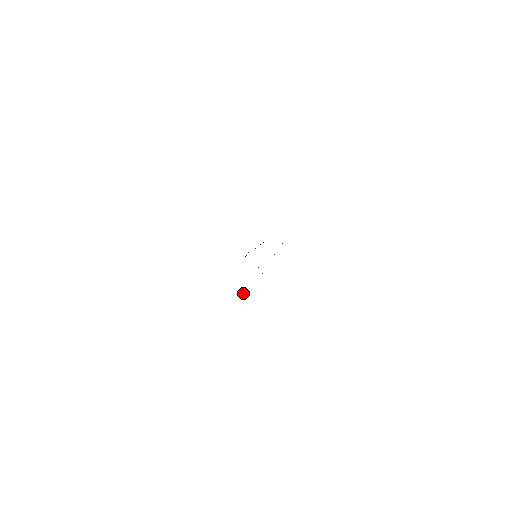
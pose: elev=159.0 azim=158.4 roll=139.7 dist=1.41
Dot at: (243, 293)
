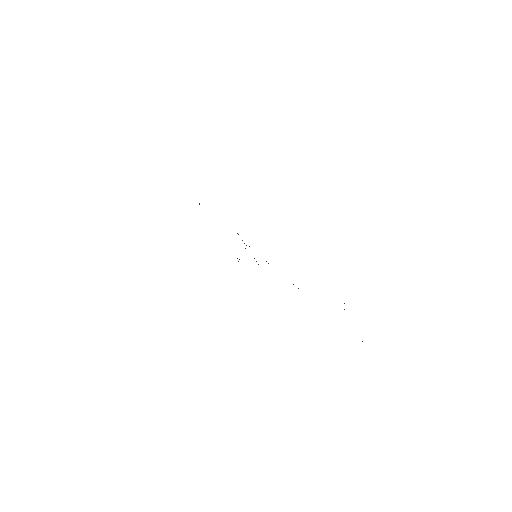
Dot at: occluded
